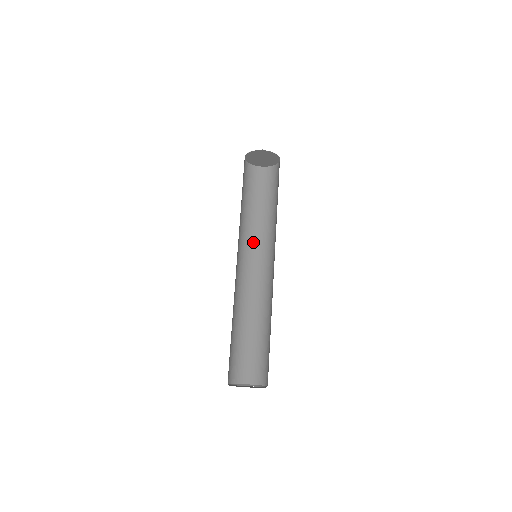
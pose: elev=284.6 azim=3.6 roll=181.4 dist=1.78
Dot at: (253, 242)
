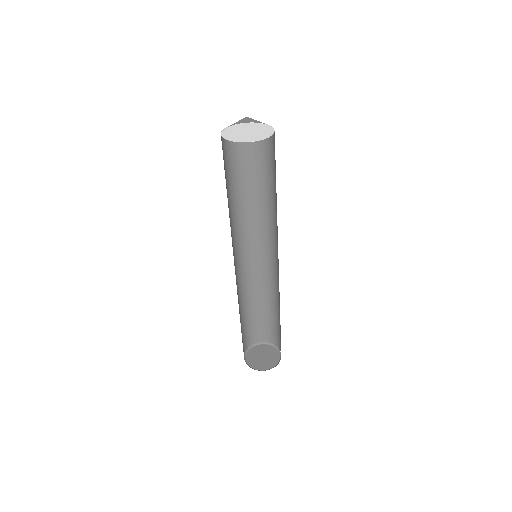
Dot at: (252, 224)
